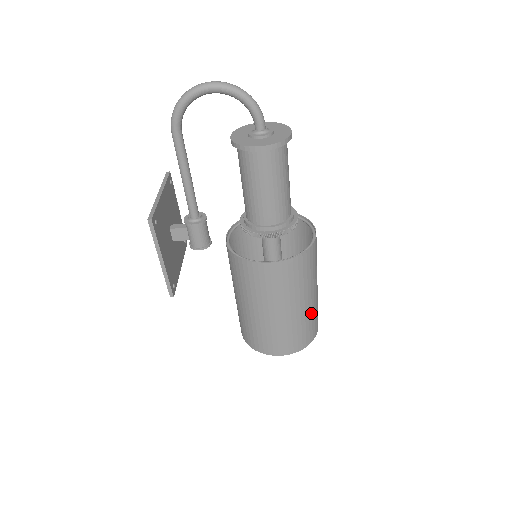
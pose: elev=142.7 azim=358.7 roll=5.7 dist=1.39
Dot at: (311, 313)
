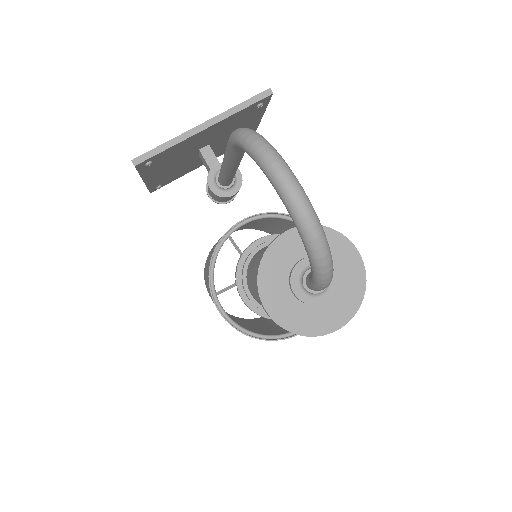
Dot at: (251, 324)
